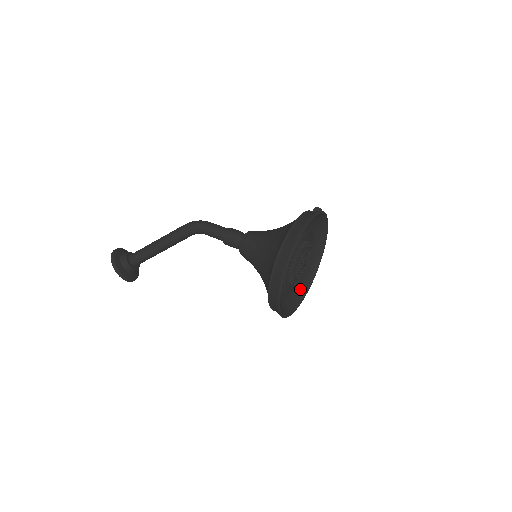
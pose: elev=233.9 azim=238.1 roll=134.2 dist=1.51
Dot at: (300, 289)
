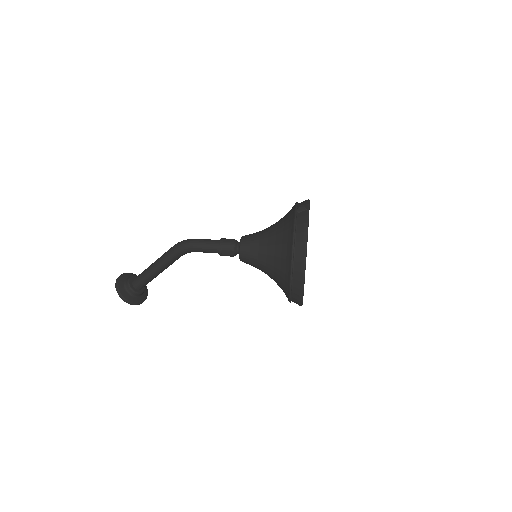
Dot at: occluded
